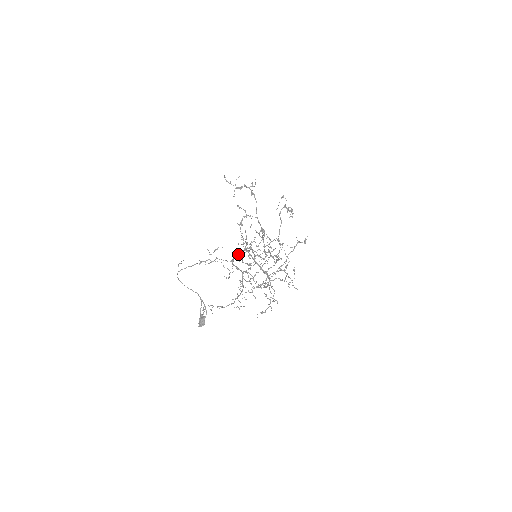
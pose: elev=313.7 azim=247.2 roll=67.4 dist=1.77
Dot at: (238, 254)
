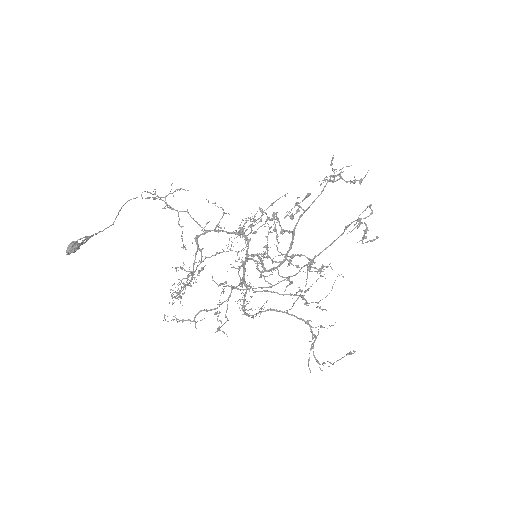
Dot at: (226, 231)
